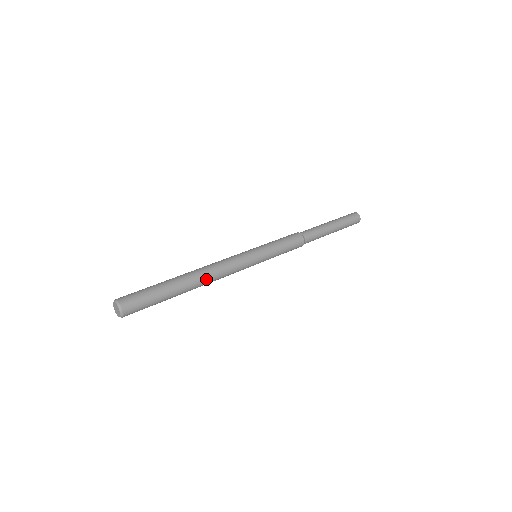
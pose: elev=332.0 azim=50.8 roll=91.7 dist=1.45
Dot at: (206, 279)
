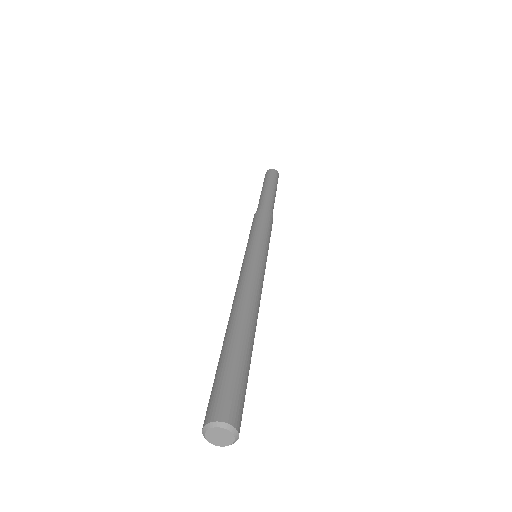
Dot at: occluded
